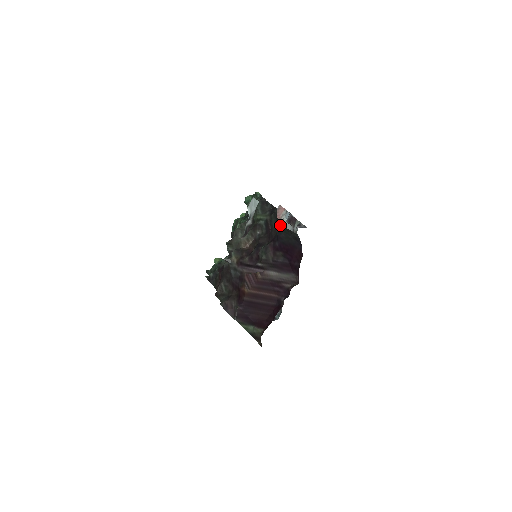
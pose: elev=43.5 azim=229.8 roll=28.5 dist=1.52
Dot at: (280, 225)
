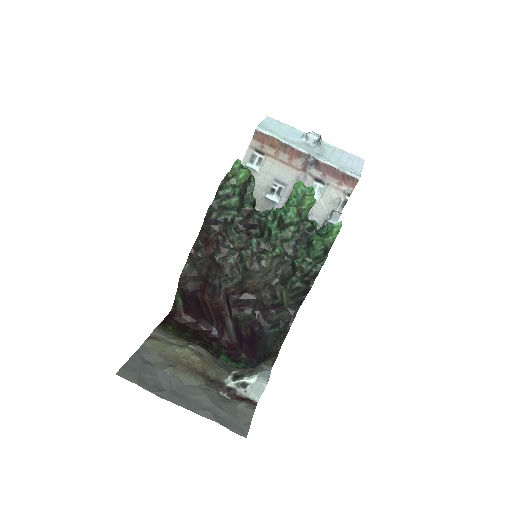
Dot at: (270, 346)
